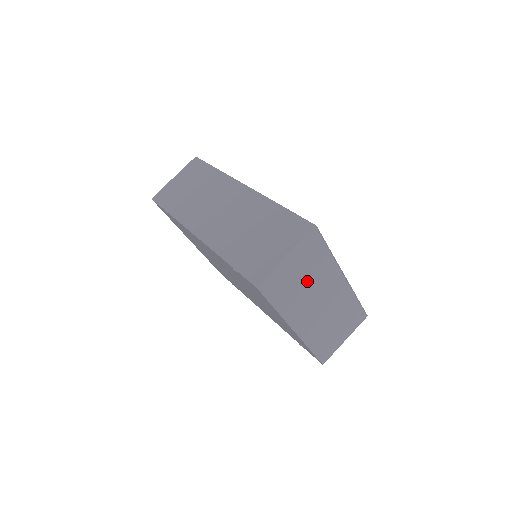
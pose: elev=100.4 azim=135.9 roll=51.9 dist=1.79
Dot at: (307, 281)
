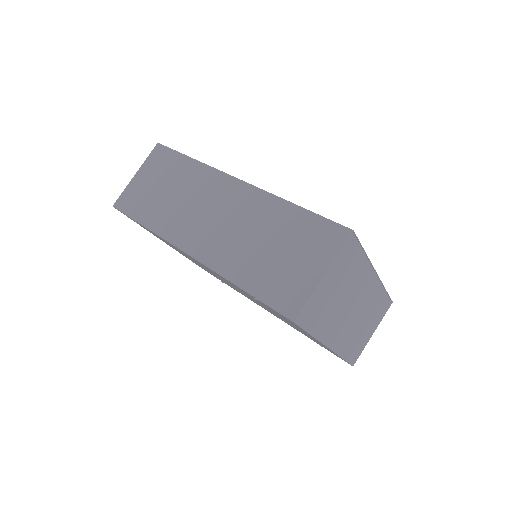
Dot at: (342, 293)
